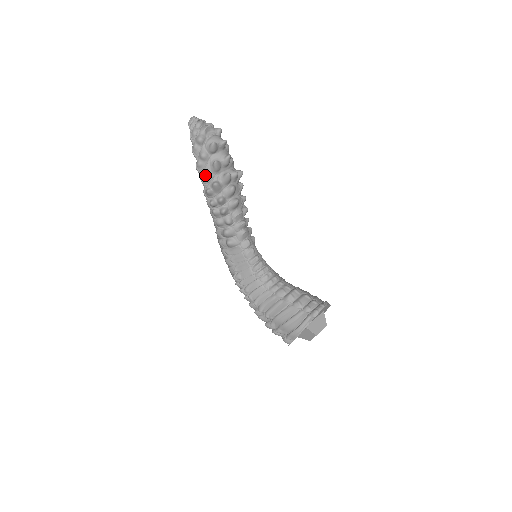
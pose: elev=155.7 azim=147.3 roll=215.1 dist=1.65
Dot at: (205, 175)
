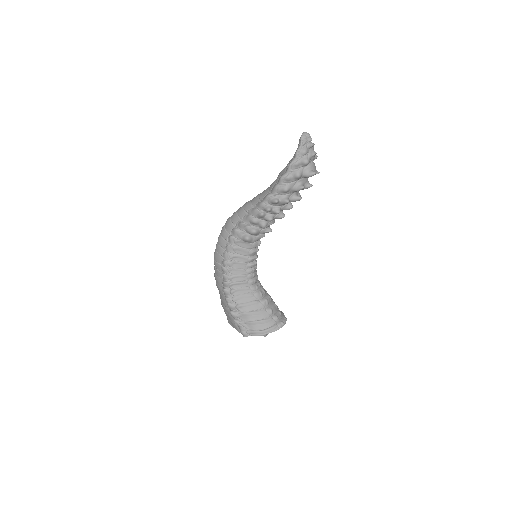
Dot at: (286, 190)
